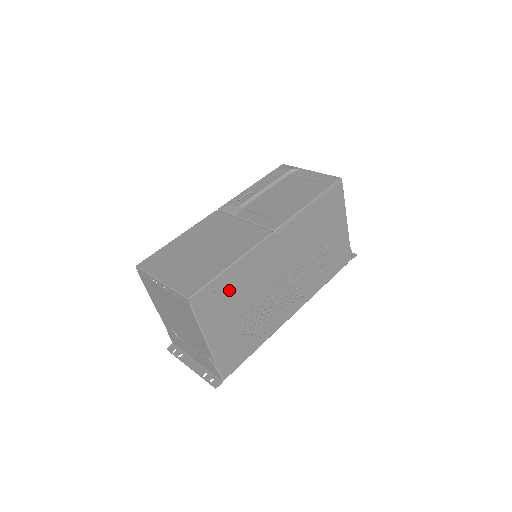
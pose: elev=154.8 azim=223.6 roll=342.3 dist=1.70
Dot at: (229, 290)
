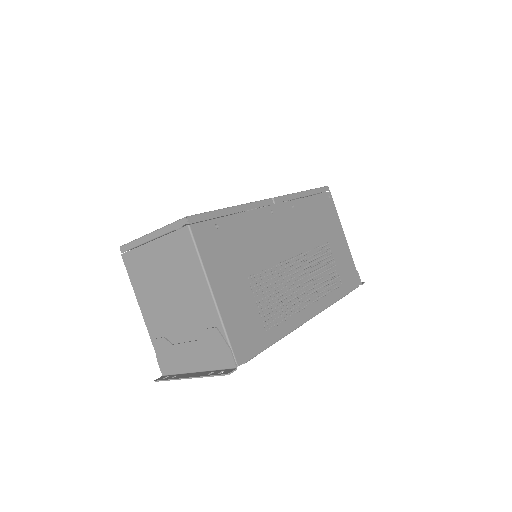
Dot at: (232, 236)
